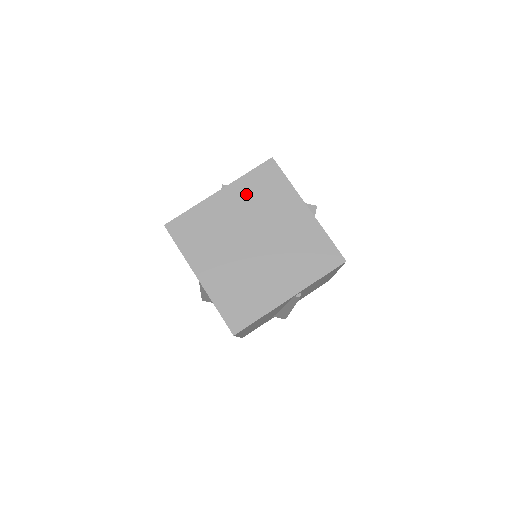
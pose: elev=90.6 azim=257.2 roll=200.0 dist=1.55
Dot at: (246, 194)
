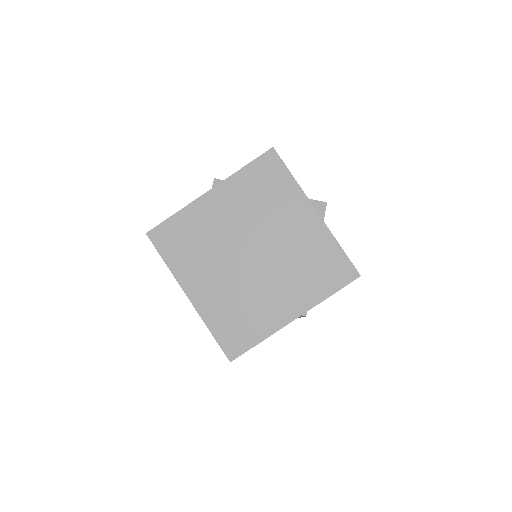
Dot at: (242, 194)
